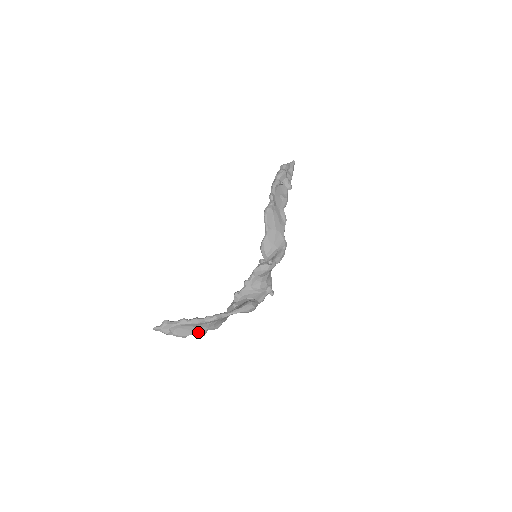
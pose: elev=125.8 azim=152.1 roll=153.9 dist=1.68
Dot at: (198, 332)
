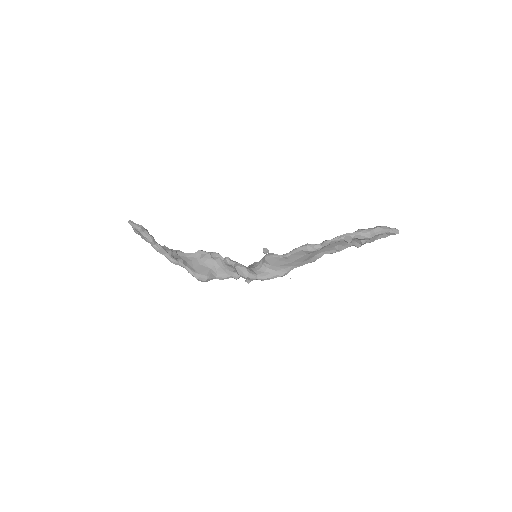
Dot at: occluded
